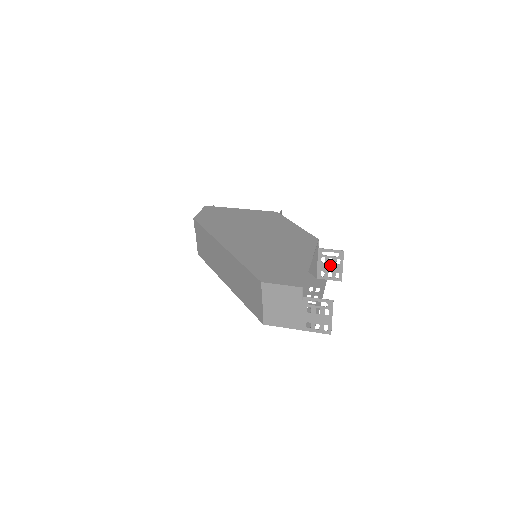
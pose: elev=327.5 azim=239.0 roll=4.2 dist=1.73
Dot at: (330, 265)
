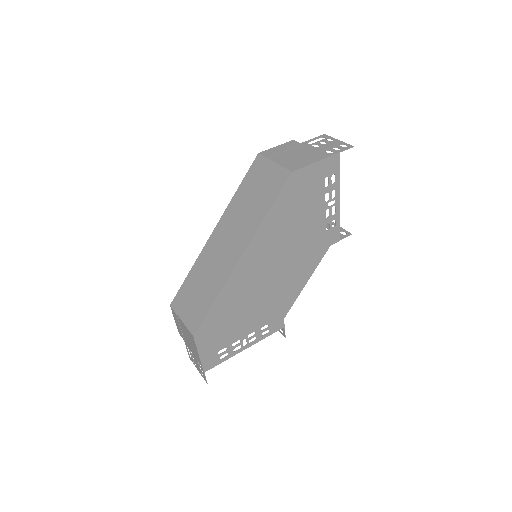
Dot at: occluded
